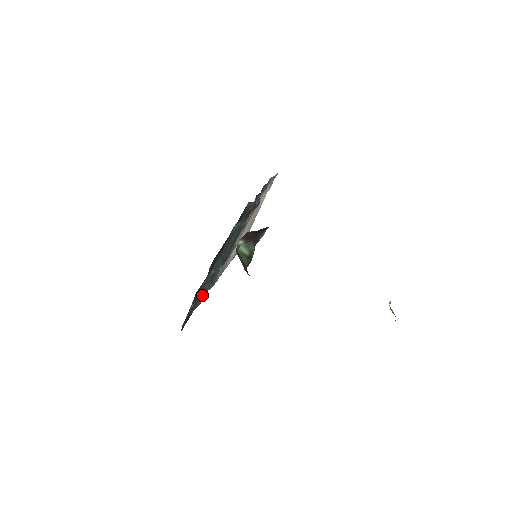
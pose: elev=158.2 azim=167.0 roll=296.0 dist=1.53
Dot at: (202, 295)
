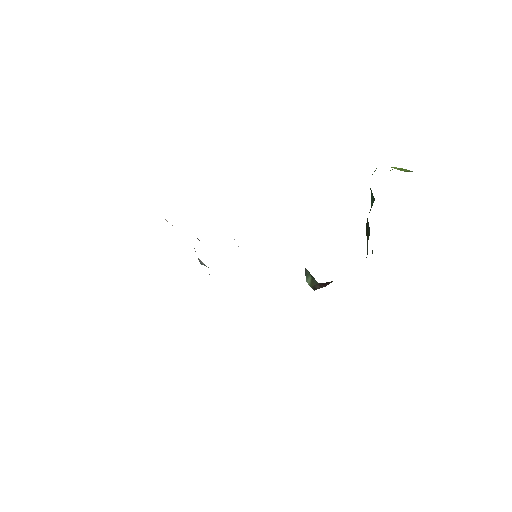
Dot at: occluded
